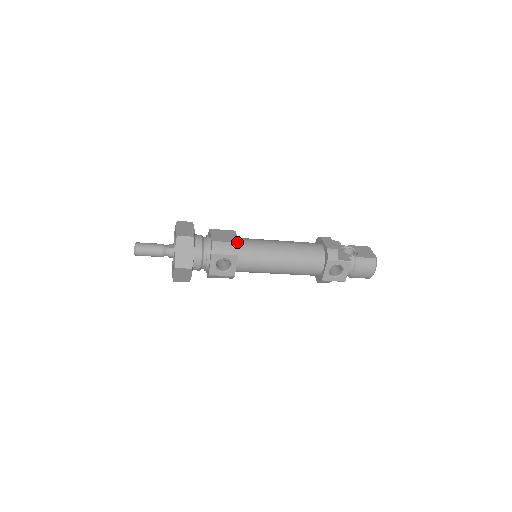
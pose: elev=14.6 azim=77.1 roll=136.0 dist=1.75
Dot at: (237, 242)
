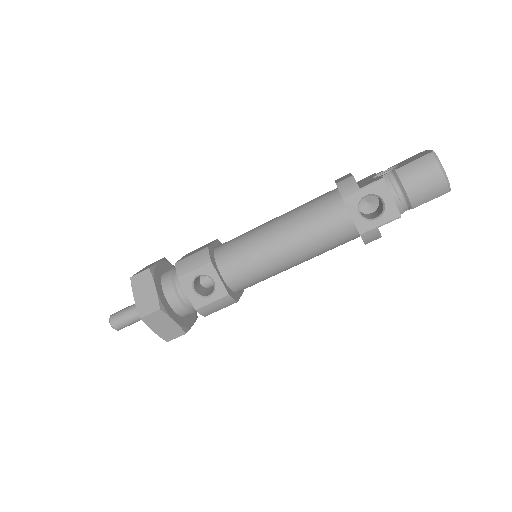
Dot at: (206, 247)
